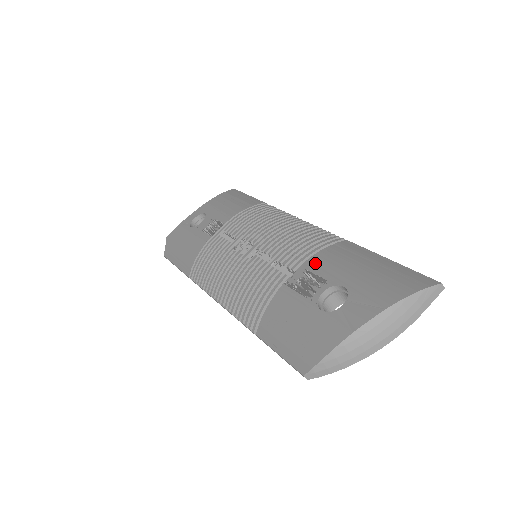
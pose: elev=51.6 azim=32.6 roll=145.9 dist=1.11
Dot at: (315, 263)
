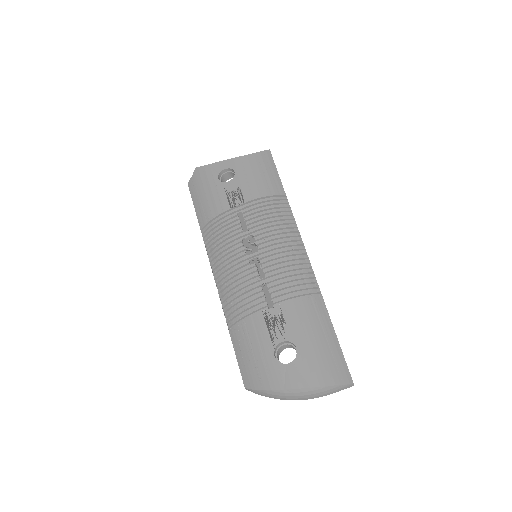
Dot at: (289, 310)
